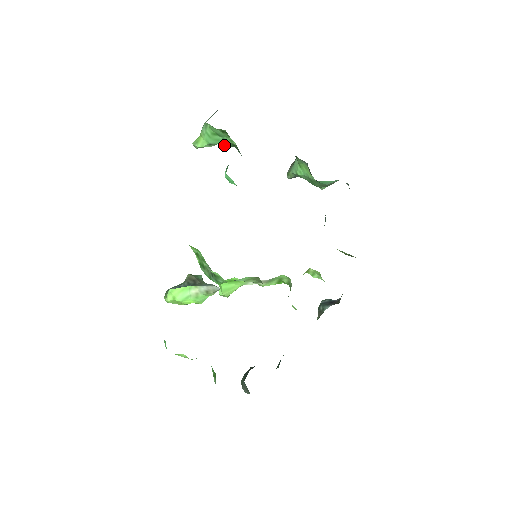
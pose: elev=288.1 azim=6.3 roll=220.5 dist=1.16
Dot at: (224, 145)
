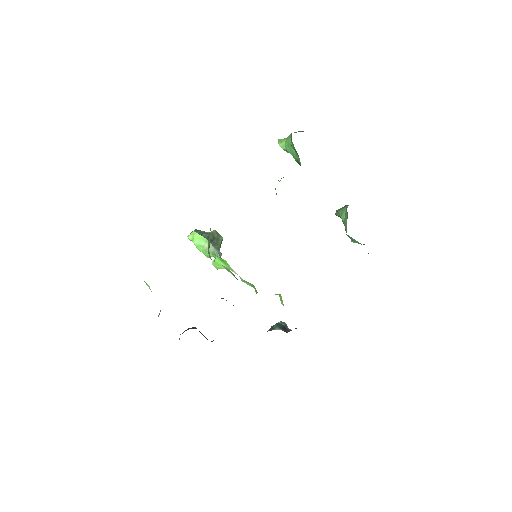
Dot at: (295, 159)
